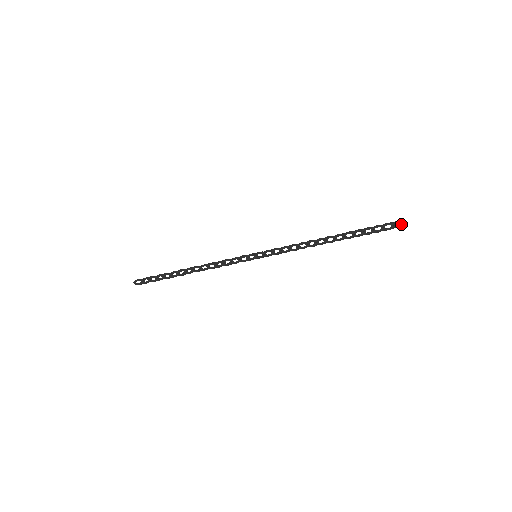
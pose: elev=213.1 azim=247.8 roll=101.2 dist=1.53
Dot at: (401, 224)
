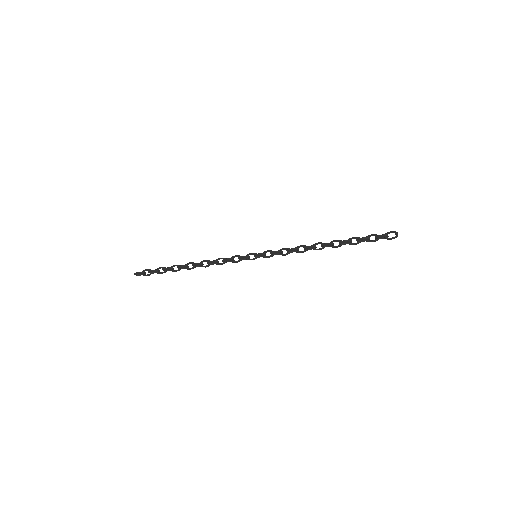
Dot at: (394, 237)
